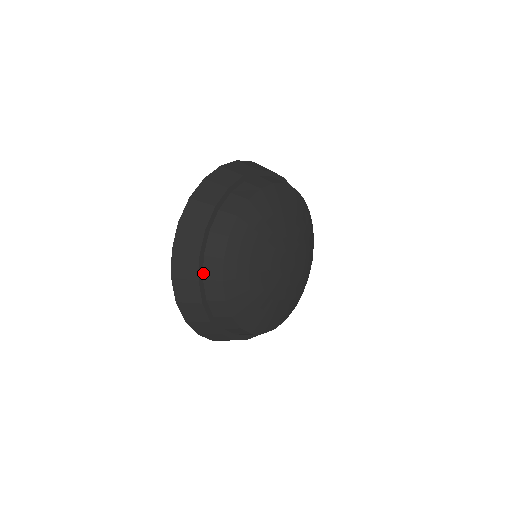
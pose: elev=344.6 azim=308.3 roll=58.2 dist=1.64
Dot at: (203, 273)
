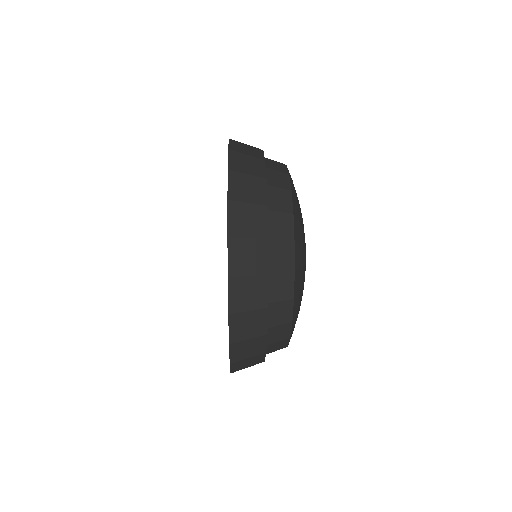
Dot at: occluded
